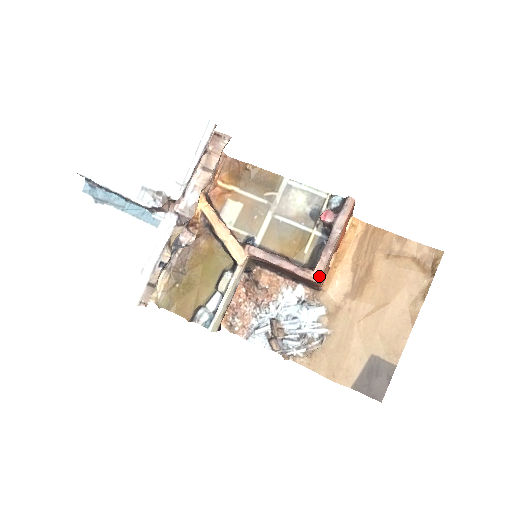
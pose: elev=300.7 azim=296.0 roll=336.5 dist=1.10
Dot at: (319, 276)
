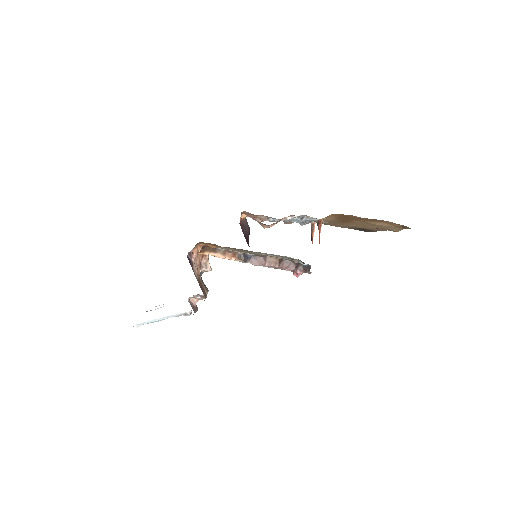
Dot at: occluded
